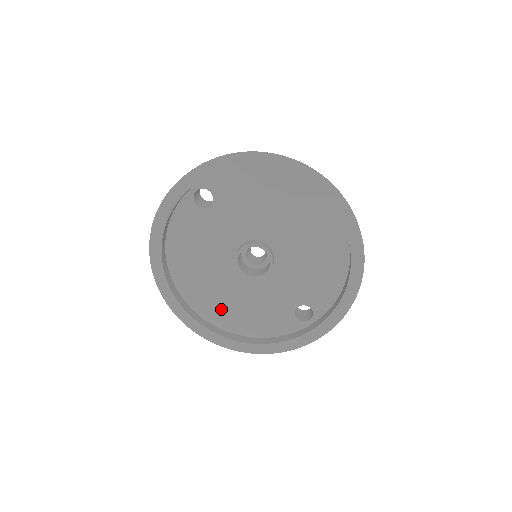
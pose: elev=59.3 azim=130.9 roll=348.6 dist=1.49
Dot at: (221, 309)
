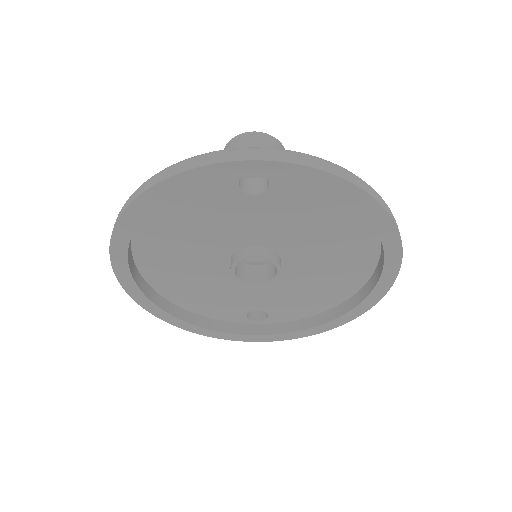
Dot at: (172, 279)
